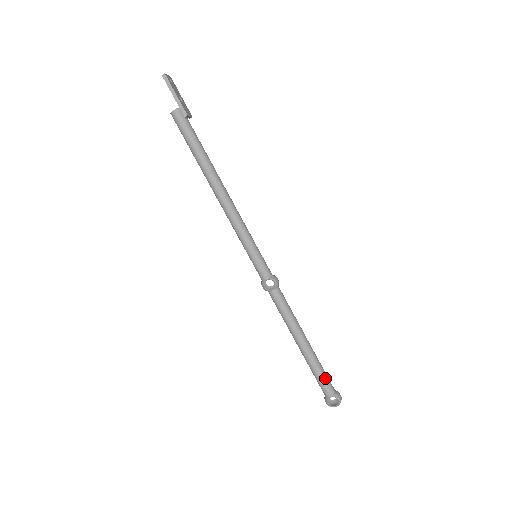
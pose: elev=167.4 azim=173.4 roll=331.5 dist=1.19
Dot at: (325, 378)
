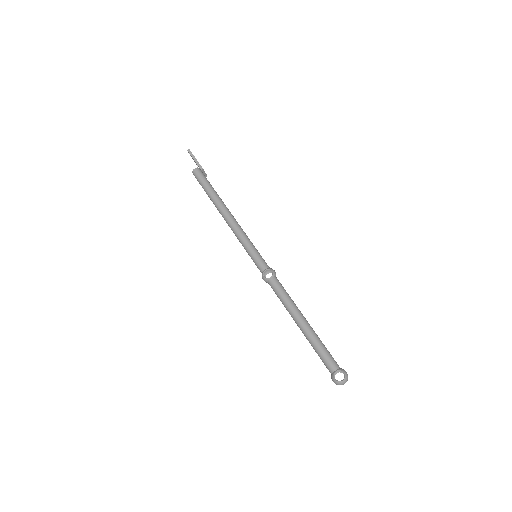
Dot at: (328, 353)
